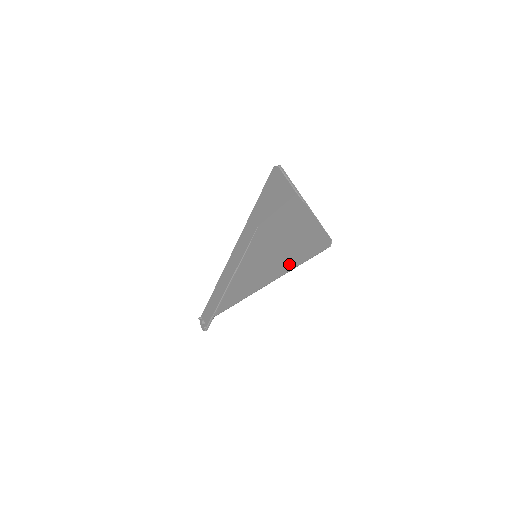
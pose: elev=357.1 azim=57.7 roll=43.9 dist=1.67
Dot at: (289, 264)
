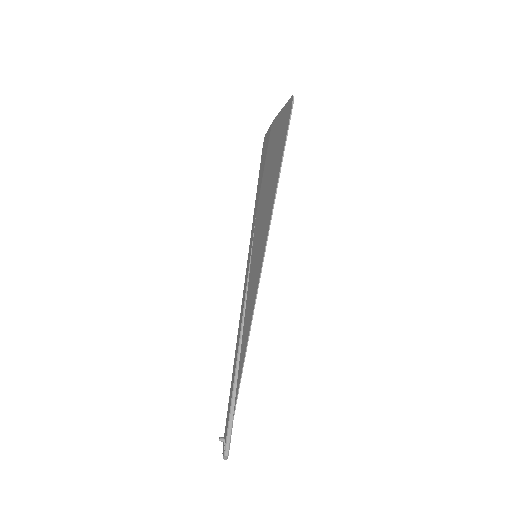
Dot at: (272, 201)
